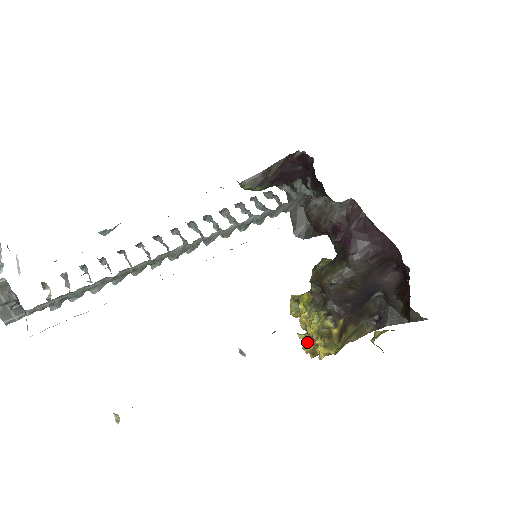
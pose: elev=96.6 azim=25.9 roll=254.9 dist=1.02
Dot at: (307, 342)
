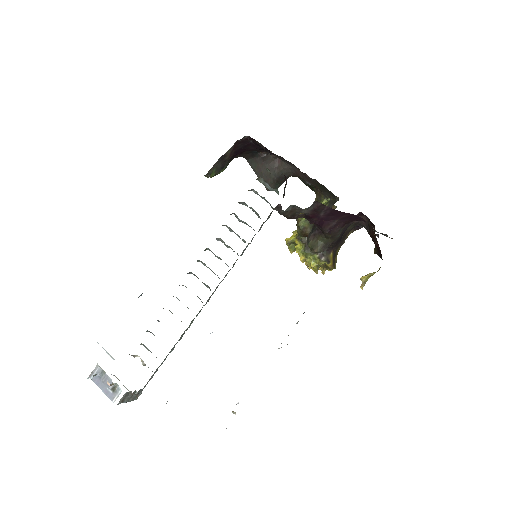
Dot at: occluded
